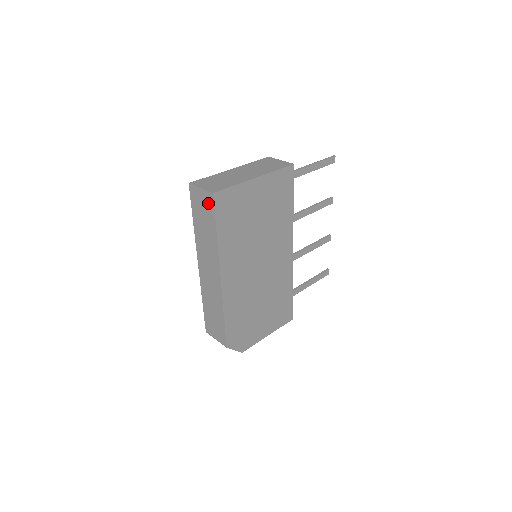
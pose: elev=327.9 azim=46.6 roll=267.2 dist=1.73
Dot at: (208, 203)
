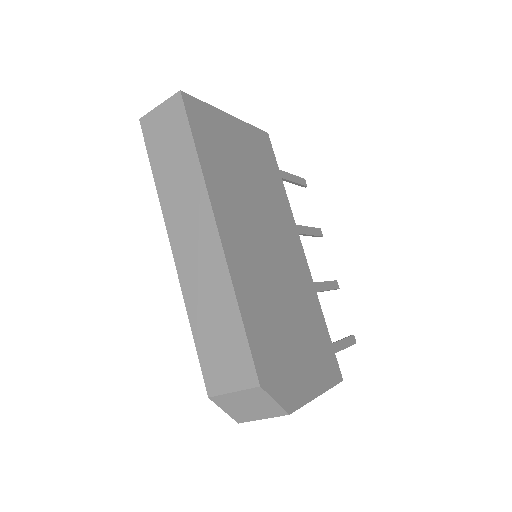
Dot at: (174, 115)
